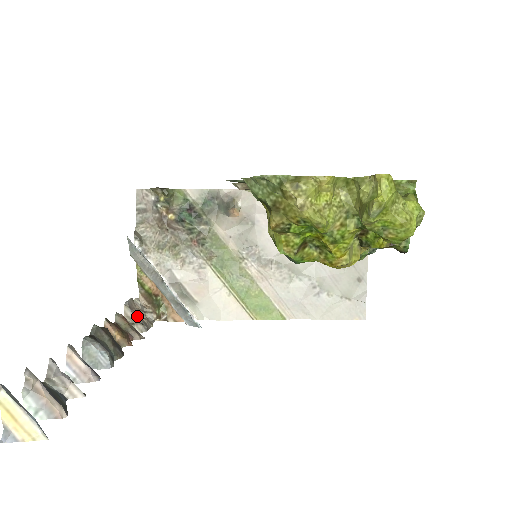
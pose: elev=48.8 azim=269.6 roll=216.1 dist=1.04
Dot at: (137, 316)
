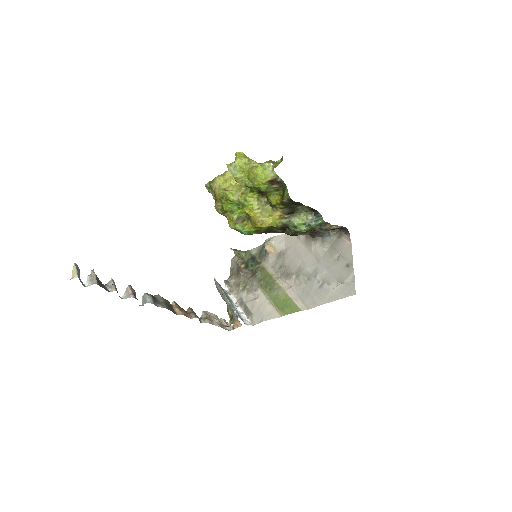
Dot at: (209, 318)
